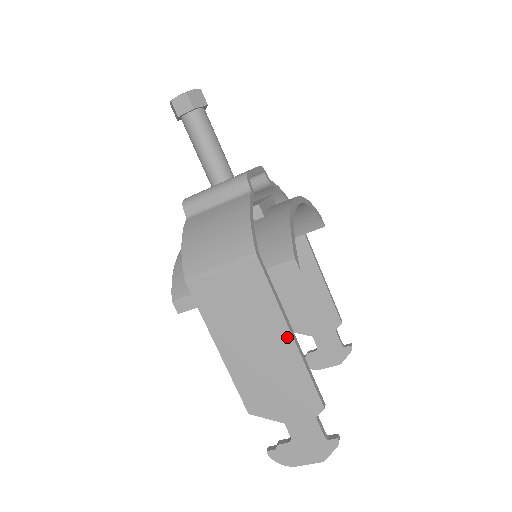
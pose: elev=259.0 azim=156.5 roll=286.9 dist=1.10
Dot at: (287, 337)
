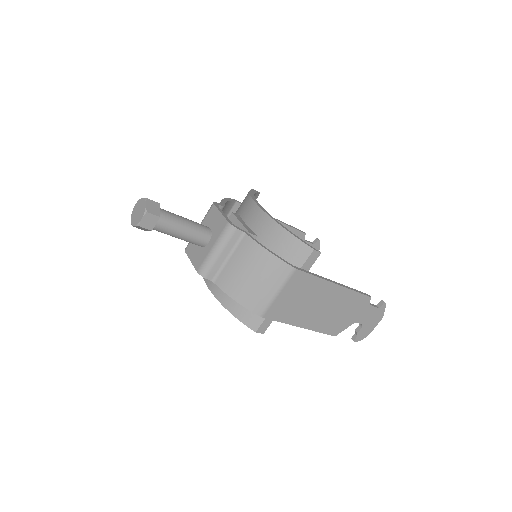
Dot at: (335, 287)
